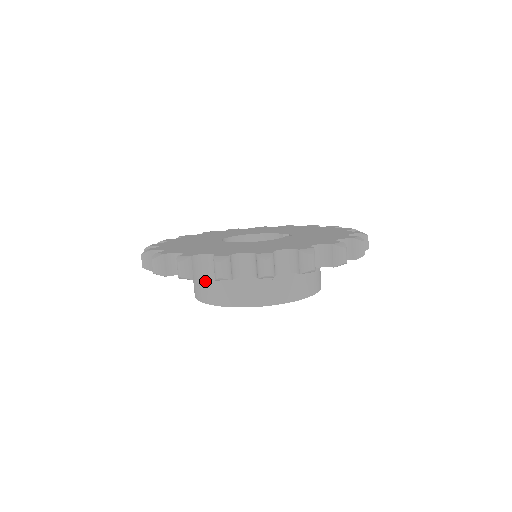
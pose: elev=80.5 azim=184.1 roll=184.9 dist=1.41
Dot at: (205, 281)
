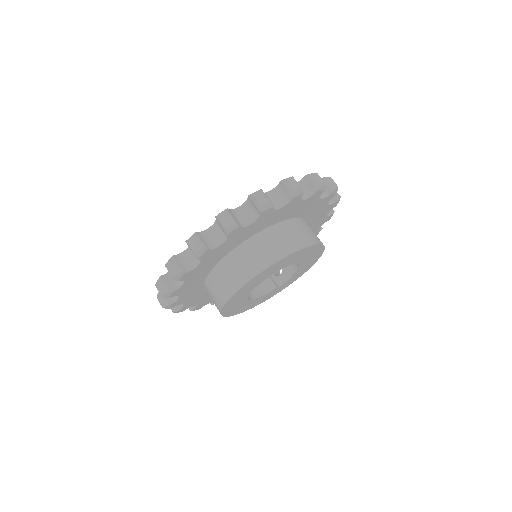
Dot at: (274, 237)
